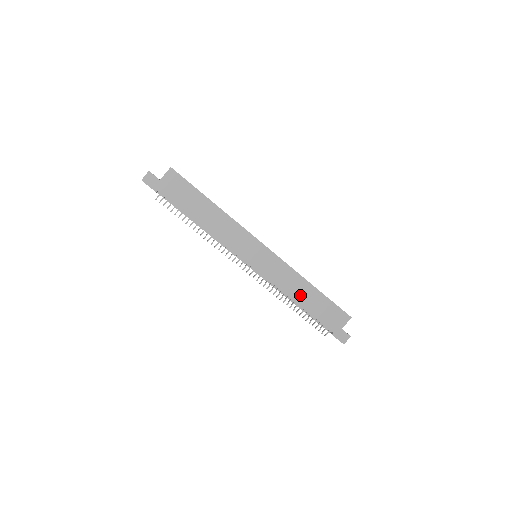
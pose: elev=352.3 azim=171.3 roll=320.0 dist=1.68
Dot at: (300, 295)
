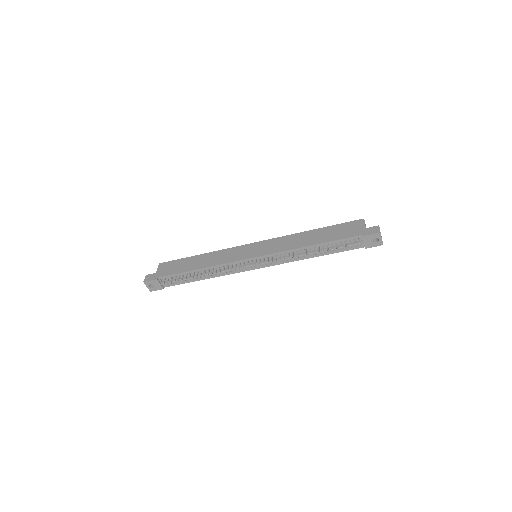
Dot at: (308, 241)
